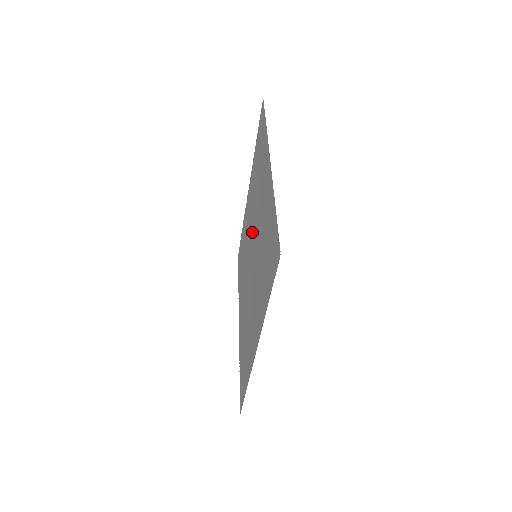
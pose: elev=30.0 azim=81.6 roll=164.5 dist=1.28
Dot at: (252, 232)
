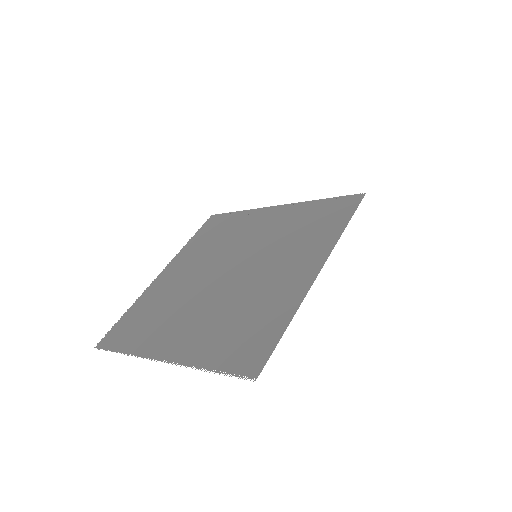
Dot at: (218, 264)
